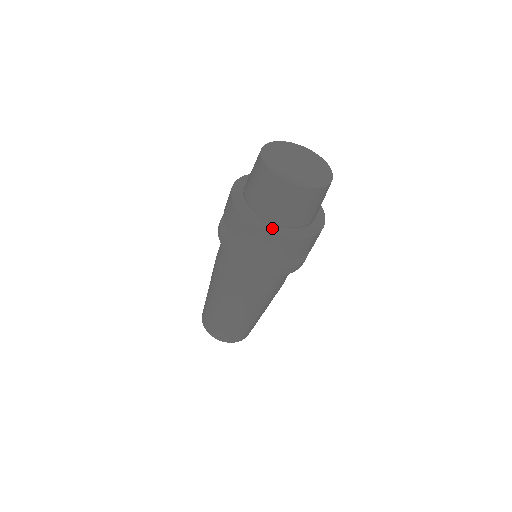
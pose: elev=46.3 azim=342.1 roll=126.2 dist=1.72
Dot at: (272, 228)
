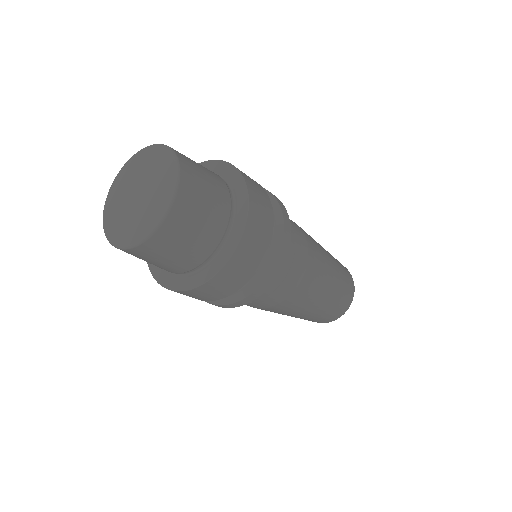
Dot at: (172, 279)
